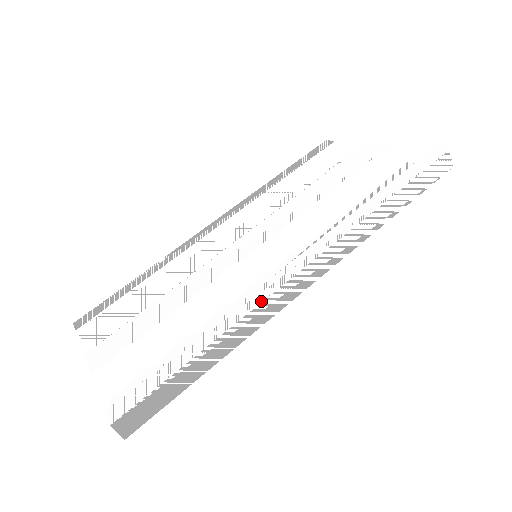
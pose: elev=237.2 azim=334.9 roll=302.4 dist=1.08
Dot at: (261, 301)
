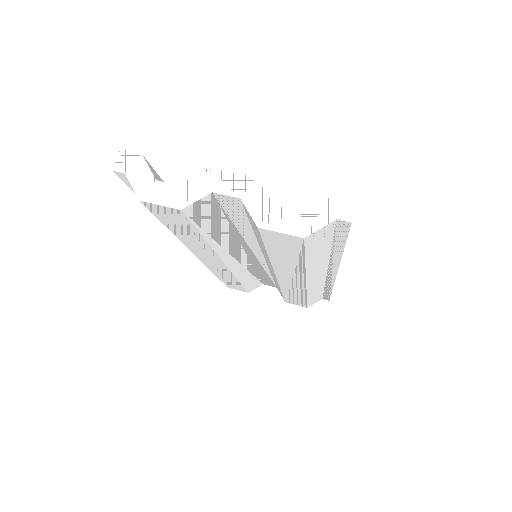
Dot at: occluded
